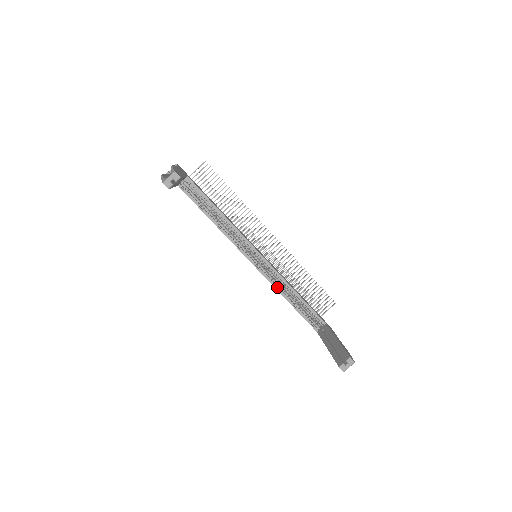
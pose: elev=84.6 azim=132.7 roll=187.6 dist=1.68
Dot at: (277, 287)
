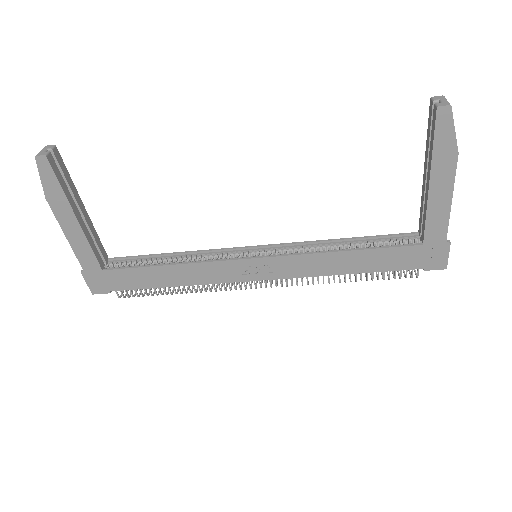
Dot at: (314, 253)
